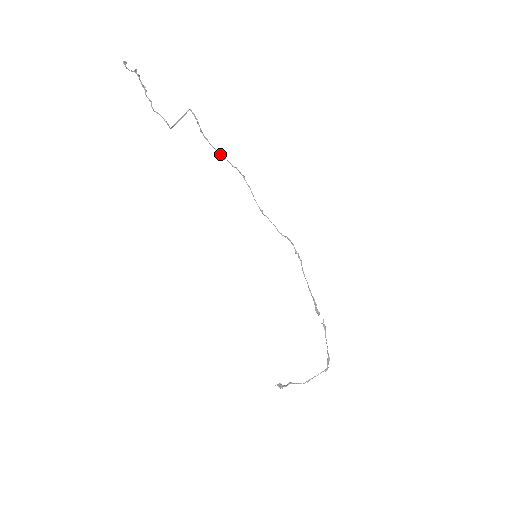
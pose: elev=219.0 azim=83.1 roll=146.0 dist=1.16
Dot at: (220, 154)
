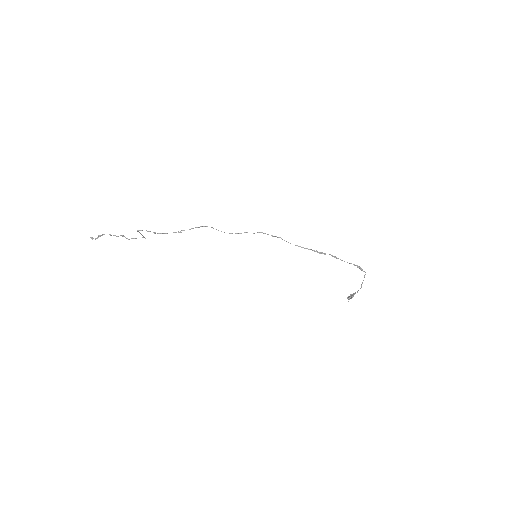
Dot at: (176, 232)
